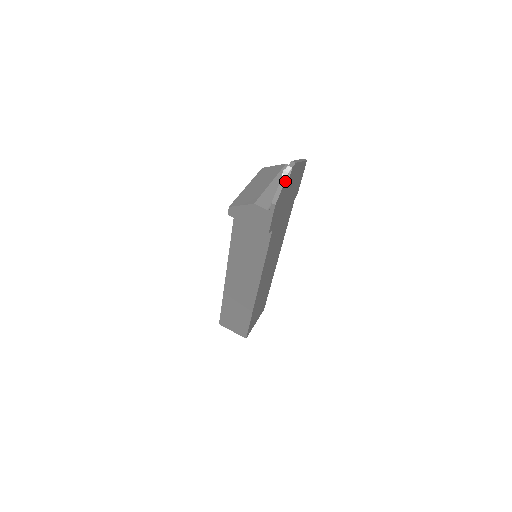
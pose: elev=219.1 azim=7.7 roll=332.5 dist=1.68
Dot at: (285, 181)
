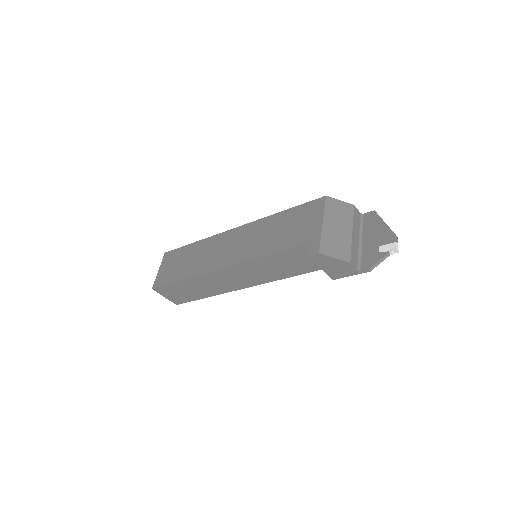
Dot at: (389, 255)
